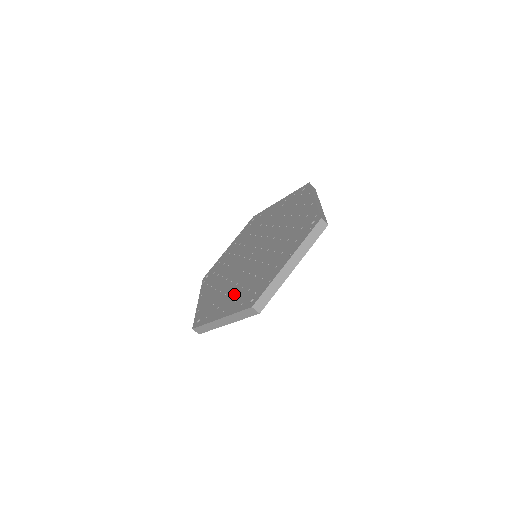
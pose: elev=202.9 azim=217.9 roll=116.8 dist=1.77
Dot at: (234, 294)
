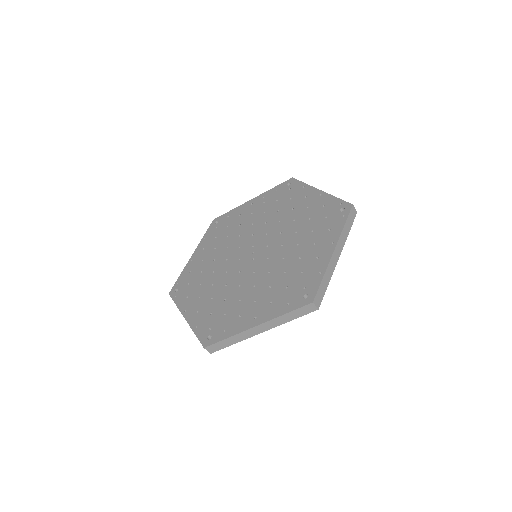
Dot at: (260, 297)
